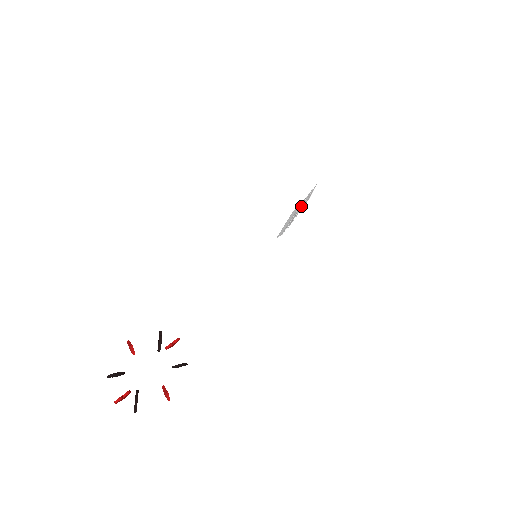
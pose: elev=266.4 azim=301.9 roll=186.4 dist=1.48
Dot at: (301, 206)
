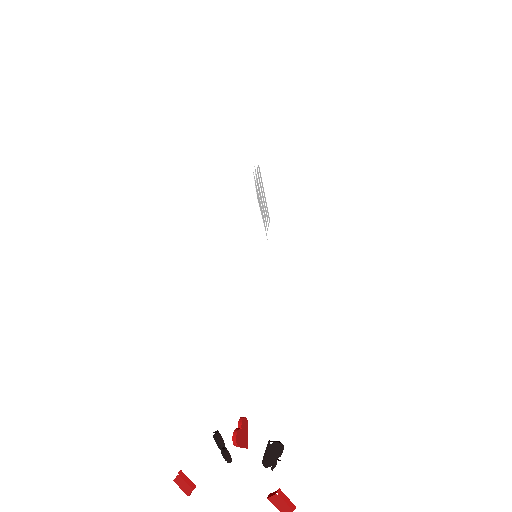
Dot at: occluded
